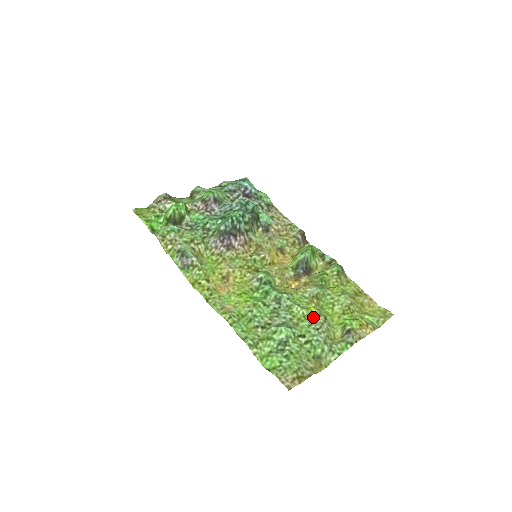
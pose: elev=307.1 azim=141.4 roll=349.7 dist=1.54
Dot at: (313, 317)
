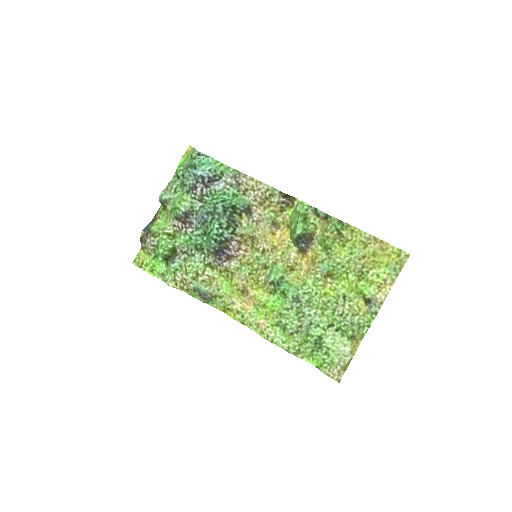
Dot at: (333, 302)
